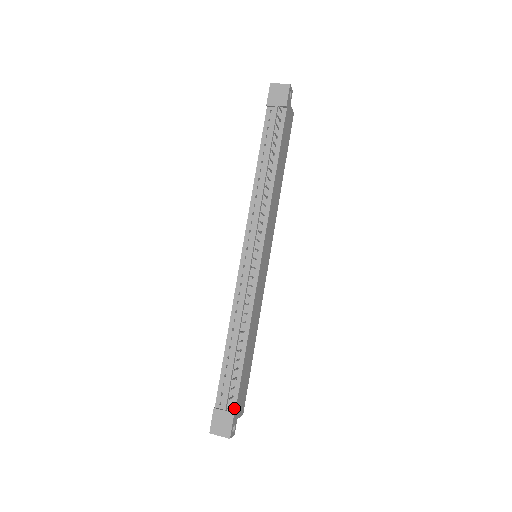
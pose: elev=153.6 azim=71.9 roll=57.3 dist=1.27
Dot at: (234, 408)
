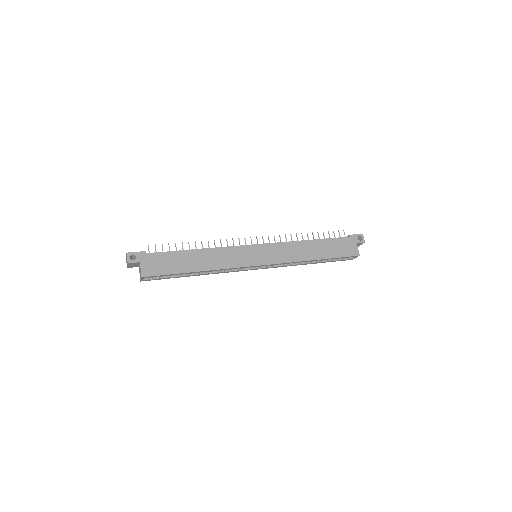
Dot at: (149, 253)
